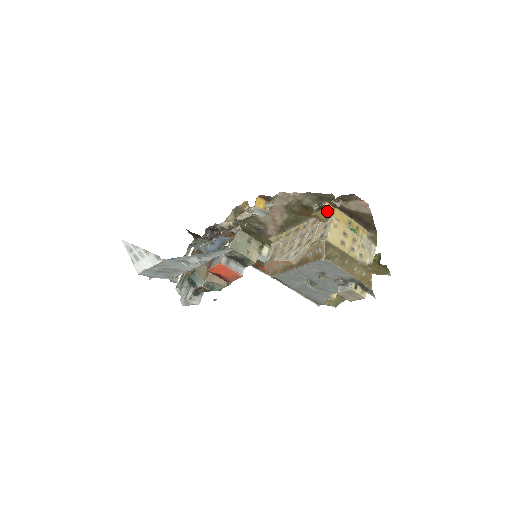
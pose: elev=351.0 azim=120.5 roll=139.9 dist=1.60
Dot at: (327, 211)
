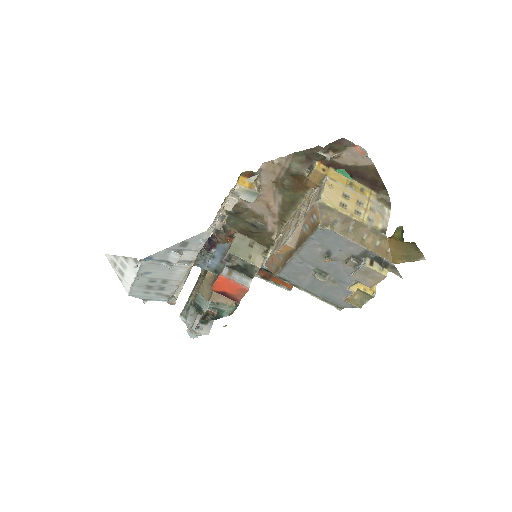
Dot at: (318, 170)
